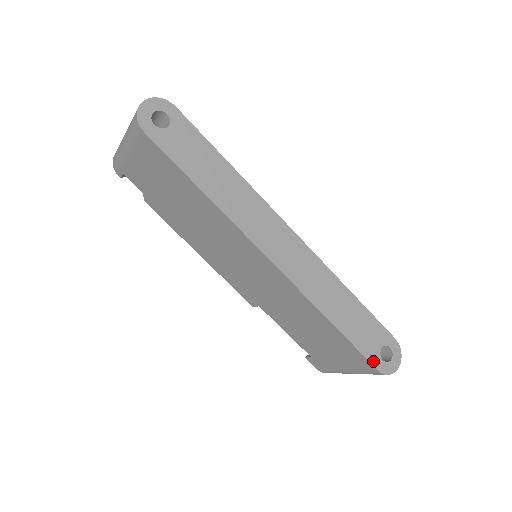
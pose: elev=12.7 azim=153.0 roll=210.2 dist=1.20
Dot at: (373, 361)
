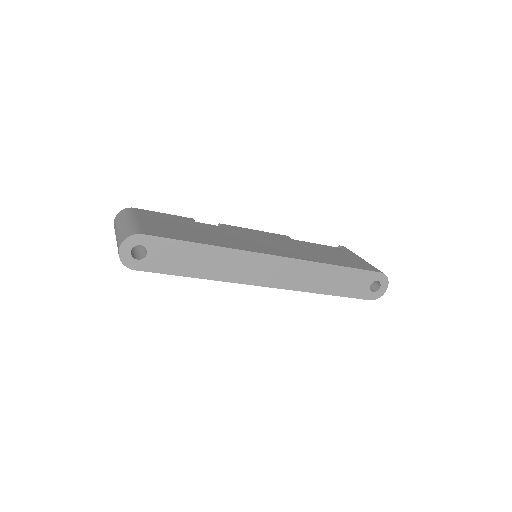
Dot at: (365, 297)
